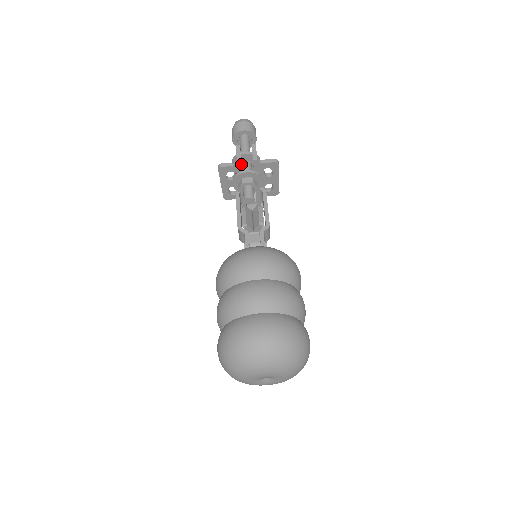
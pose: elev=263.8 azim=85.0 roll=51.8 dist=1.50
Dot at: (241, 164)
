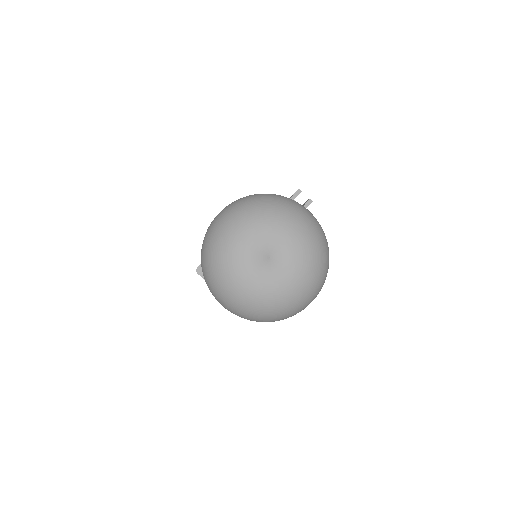
Dot at: occluded
